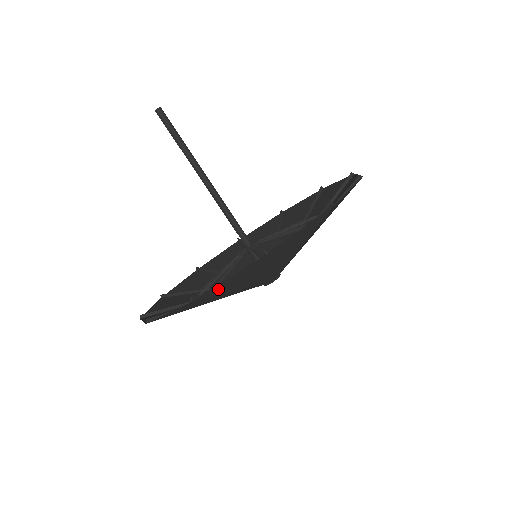
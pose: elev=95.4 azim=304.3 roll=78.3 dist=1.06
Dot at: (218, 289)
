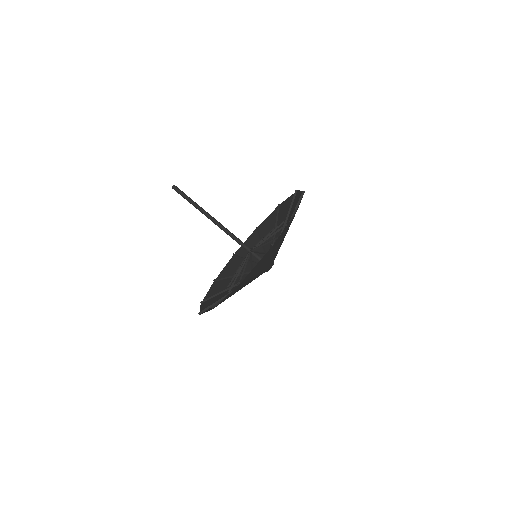
Dot at: (225, 299)
